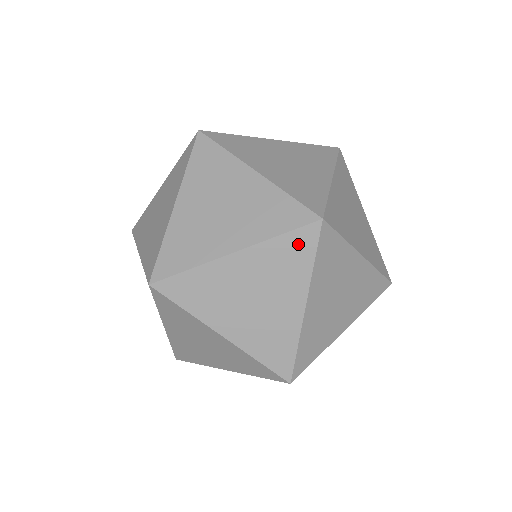
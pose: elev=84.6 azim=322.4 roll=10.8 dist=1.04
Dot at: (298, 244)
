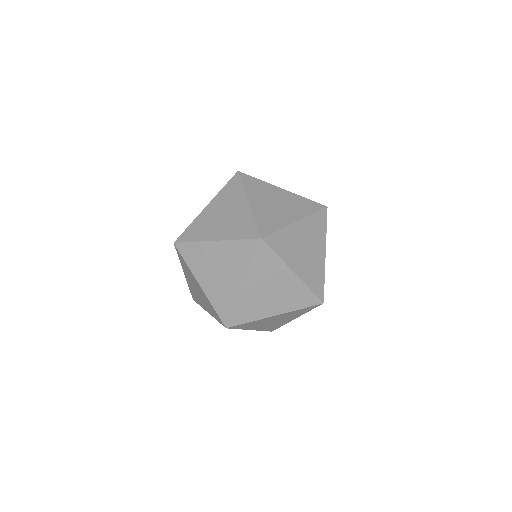
Dot at: (246, 248)
